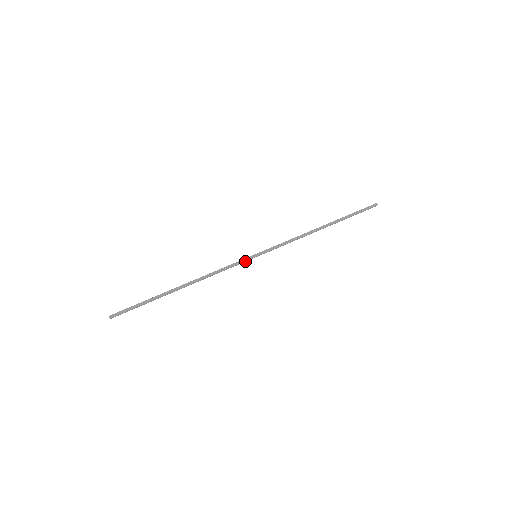
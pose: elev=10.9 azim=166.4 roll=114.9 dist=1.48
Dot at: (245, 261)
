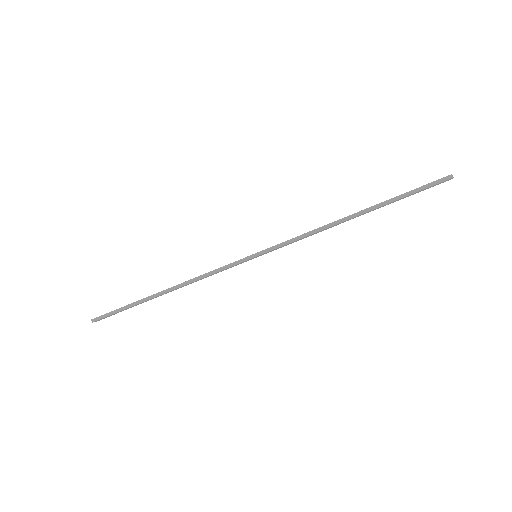
Dot at: (242, 262)
